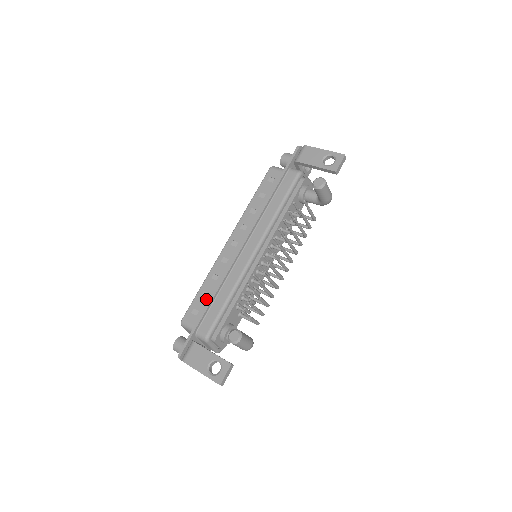
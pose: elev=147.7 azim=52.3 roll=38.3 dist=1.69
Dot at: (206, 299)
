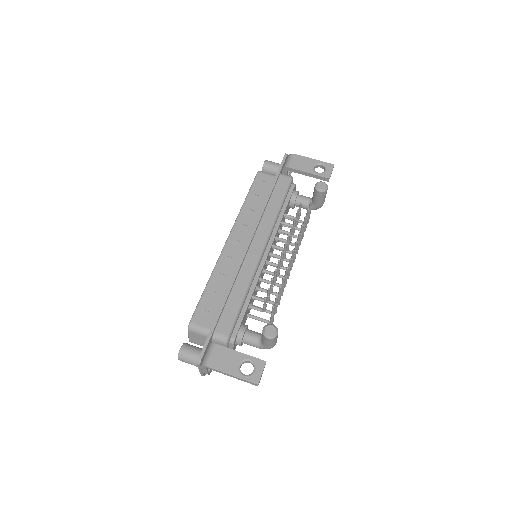
Dot at: (216, 299)
